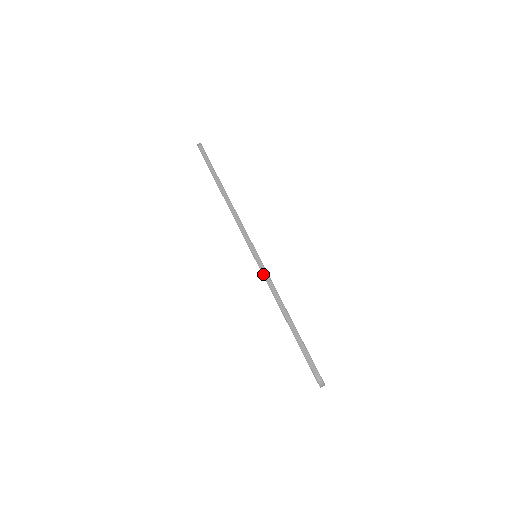
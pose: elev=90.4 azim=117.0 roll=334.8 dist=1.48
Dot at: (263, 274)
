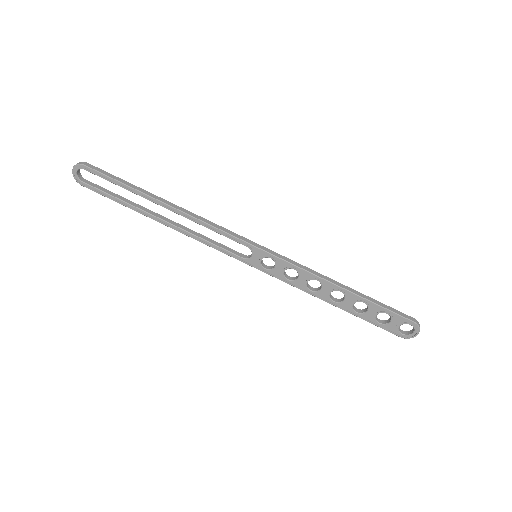
Dot at: (290, 262)
